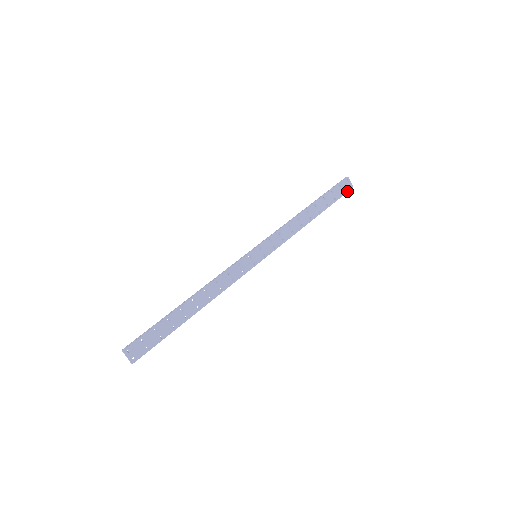
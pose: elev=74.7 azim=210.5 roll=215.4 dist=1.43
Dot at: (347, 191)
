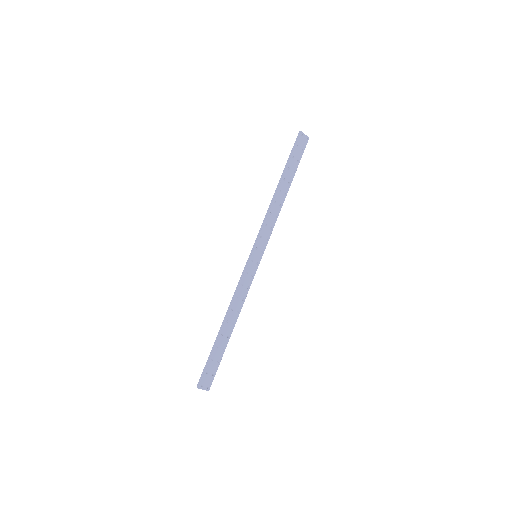
Dot at: (305, 146)
